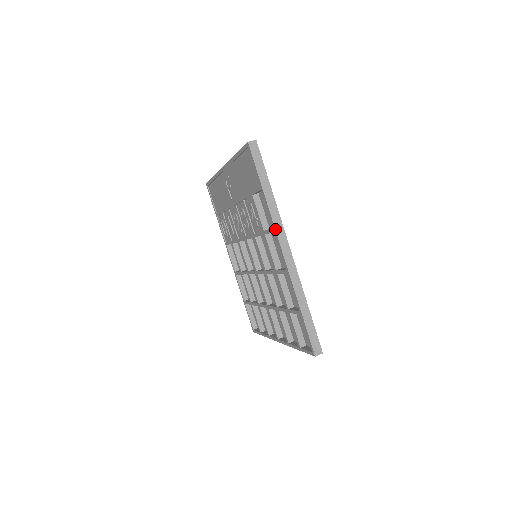
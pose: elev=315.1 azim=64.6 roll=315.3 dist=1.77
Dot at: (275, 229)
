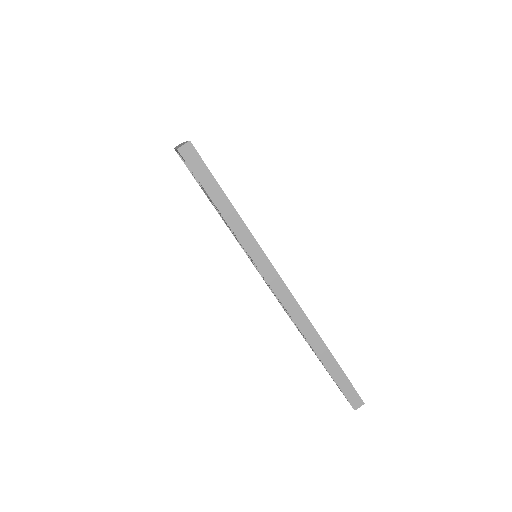
Dot at: (258, 268)
